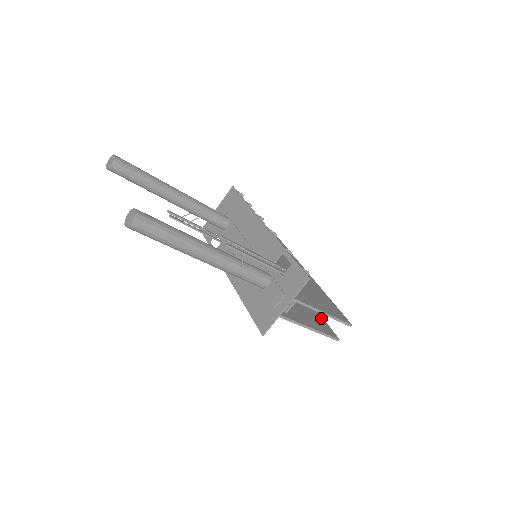
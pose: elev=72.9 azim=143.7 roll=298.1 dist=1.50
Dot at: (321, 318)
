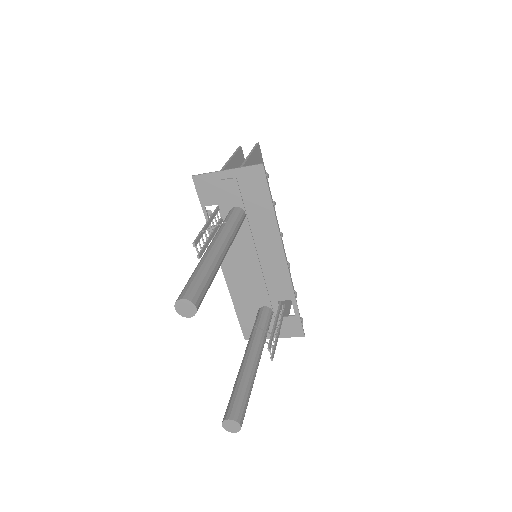
Dot at: occluded
